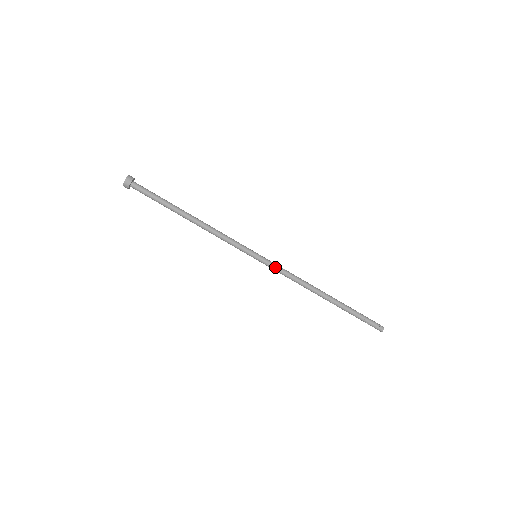
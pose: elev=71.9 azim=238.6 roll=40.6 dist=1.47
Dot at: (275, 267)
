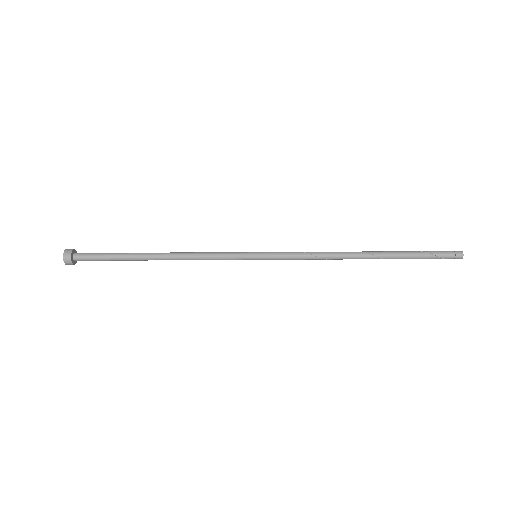
Dot at: (285, 254)
